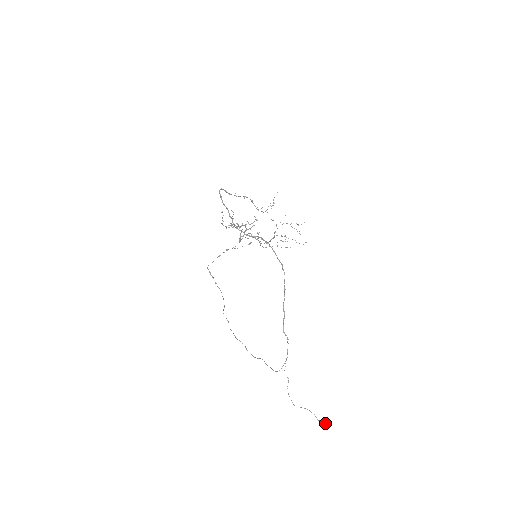
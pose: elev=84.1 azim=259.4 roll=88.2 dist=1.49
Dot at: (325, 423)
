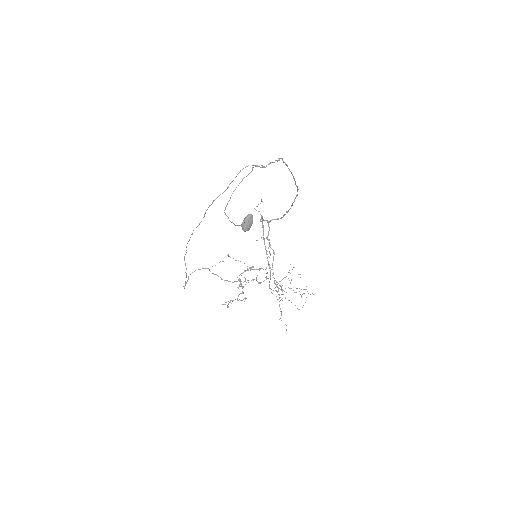
Dot at: occluded
